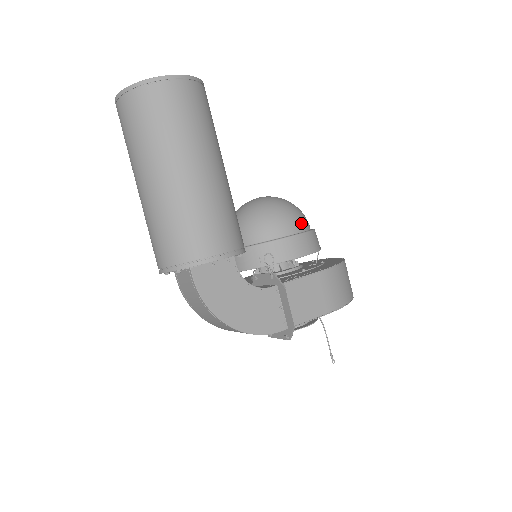
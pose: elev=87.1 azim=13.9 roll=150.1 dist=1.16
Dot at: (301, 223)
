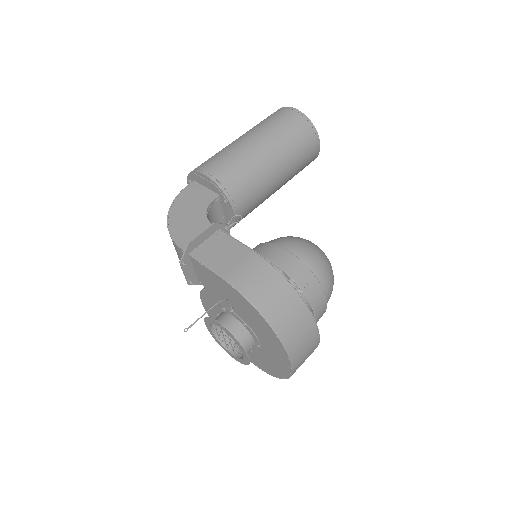
Dot at: (306, 256)
